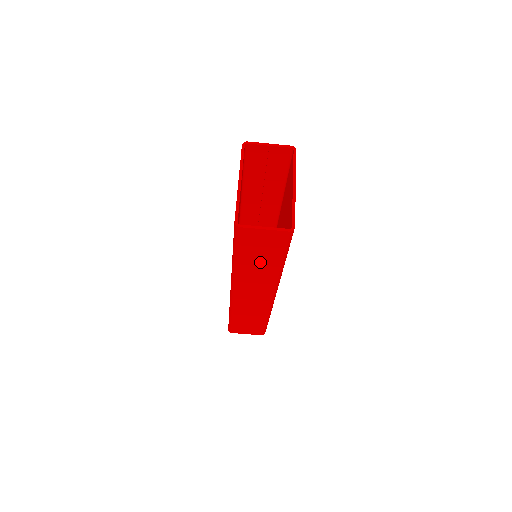
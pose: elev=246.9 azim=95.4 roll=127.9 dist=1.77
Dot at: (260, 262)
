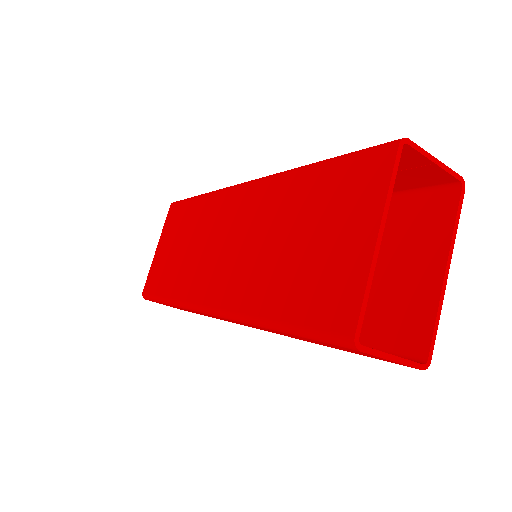
Dot at: (308, 340)
